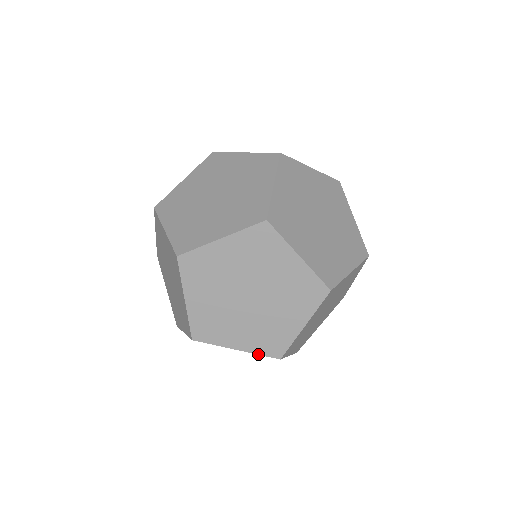
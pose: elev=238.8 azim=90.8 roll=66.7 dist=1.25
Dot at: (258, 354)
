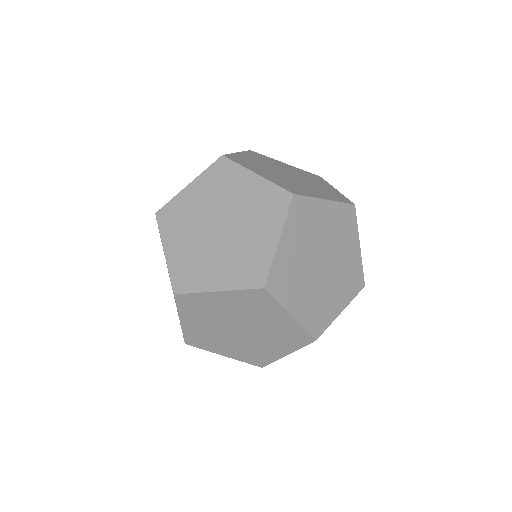
Dot at: (240, 289)
